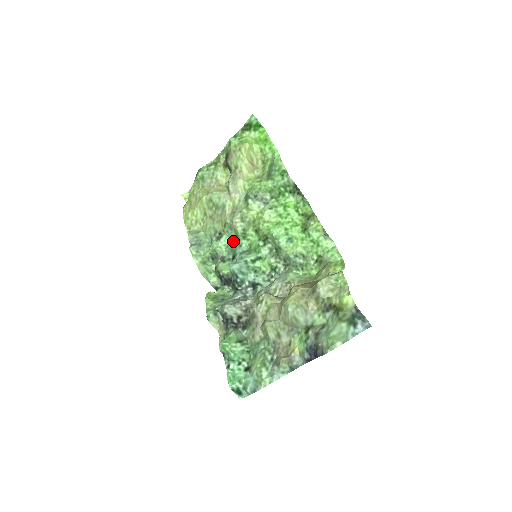
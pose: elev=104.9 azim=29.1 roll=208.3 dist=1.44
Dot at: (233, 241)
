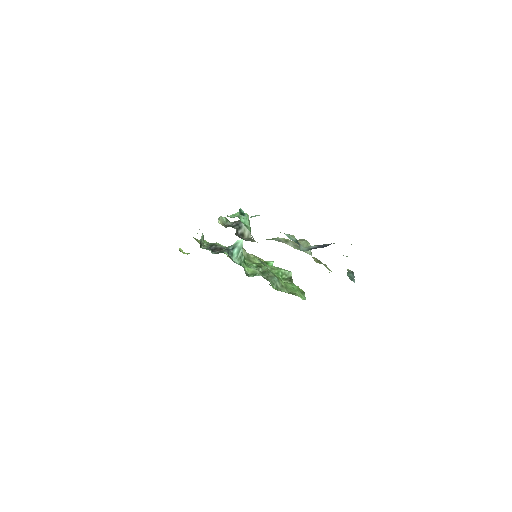
Dot at: occluded
